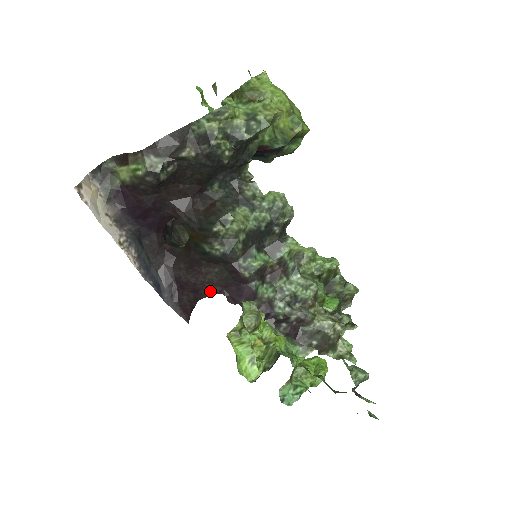
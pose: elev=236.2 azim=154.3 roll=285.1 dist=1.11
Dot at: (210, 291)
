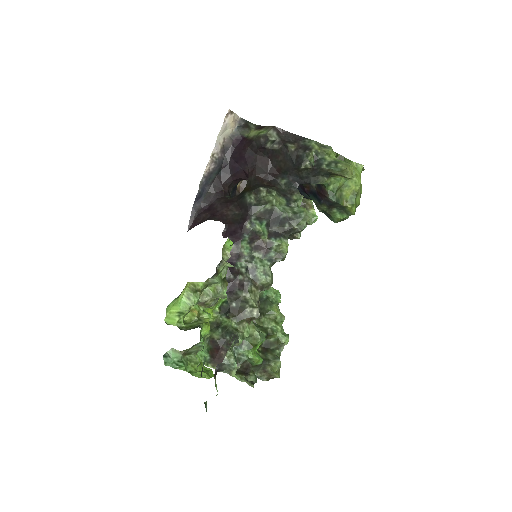
Dot at: (221, 219)
